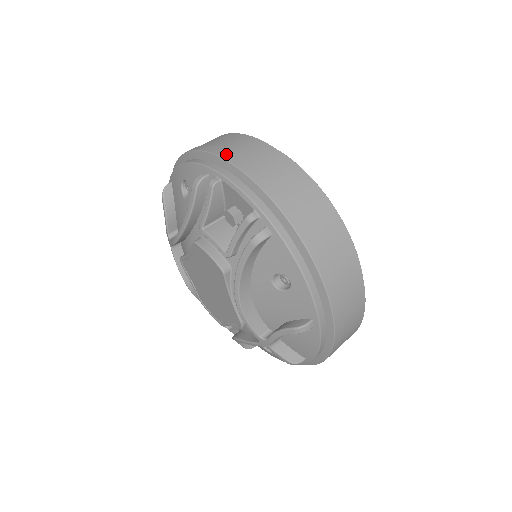
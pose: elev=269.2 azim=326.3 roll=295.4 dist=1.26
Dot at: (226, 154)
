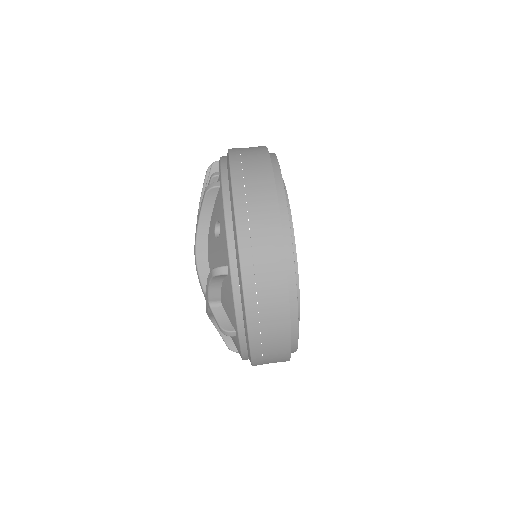
Dot at: occluded
